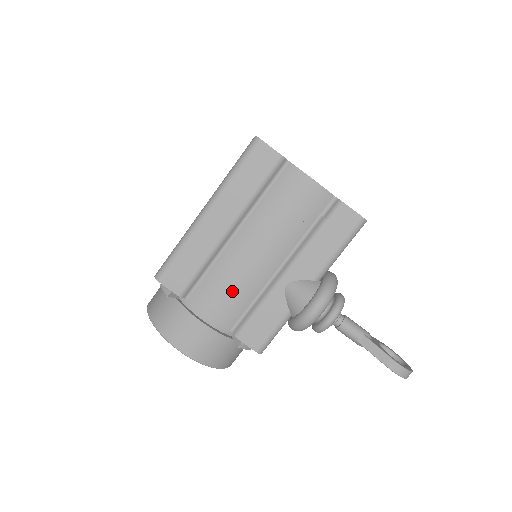
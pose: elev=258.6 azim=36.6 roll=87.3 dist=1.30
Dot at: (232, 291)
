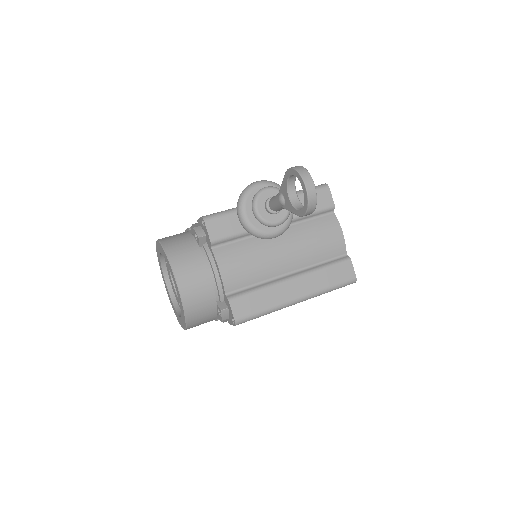
Dot at: occluded
